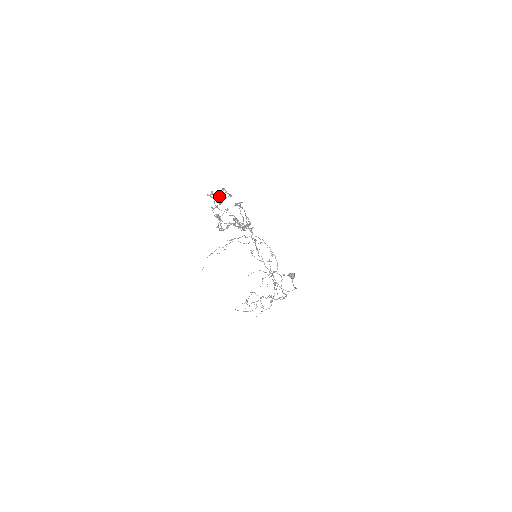
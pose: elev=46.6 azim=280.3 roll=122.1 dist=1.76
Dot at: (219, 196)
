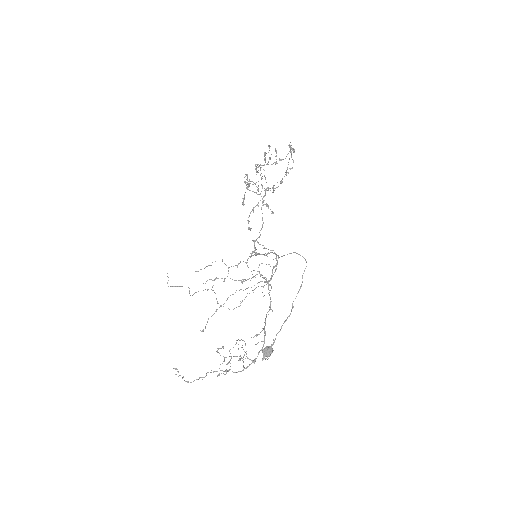
Dot at: (264, 165)
